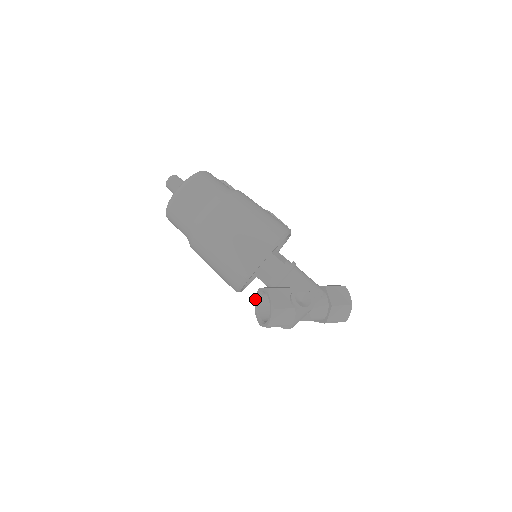
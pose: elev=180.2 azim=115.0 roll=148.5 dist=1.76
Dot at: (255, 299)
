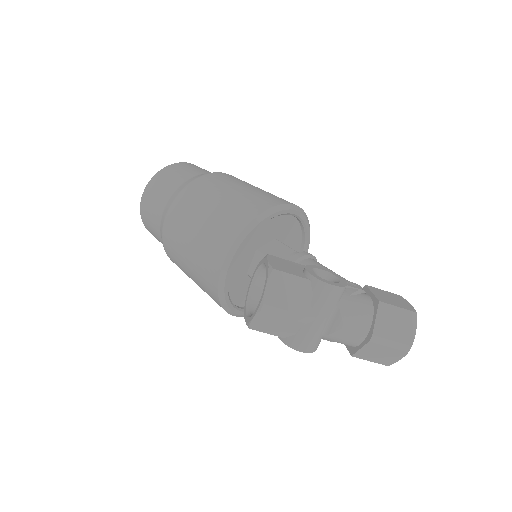
Dot at: (246, 295)
